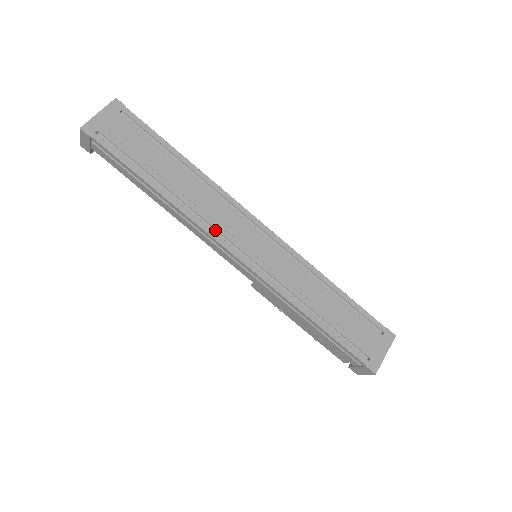
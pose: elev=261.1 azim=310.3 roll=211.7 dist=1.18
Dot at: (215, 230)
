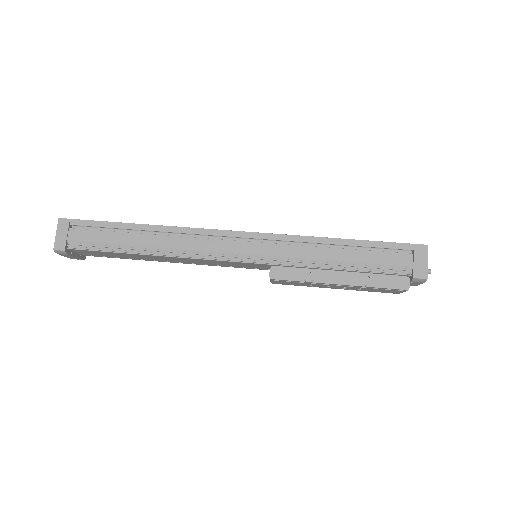
Dot at: occluded
